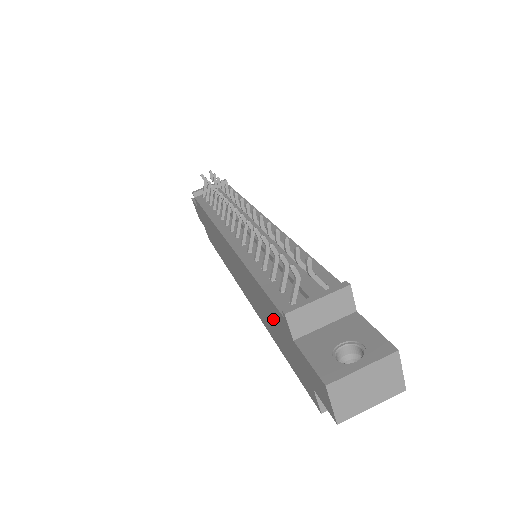
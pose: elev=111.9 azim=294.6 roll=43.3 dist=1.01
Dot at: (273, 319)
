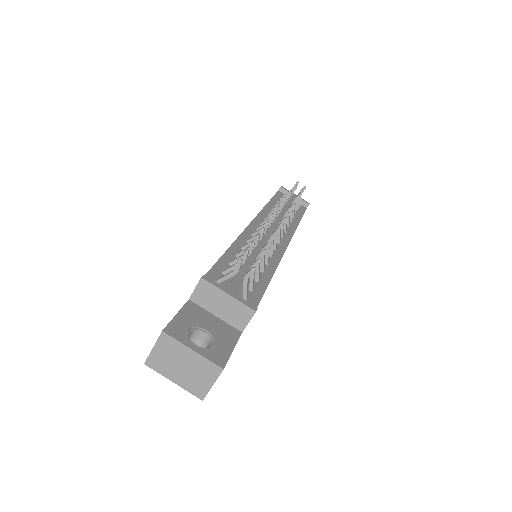
Dot at: occluded
